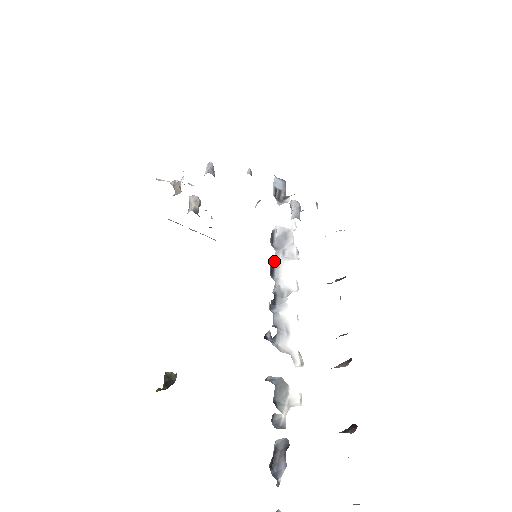
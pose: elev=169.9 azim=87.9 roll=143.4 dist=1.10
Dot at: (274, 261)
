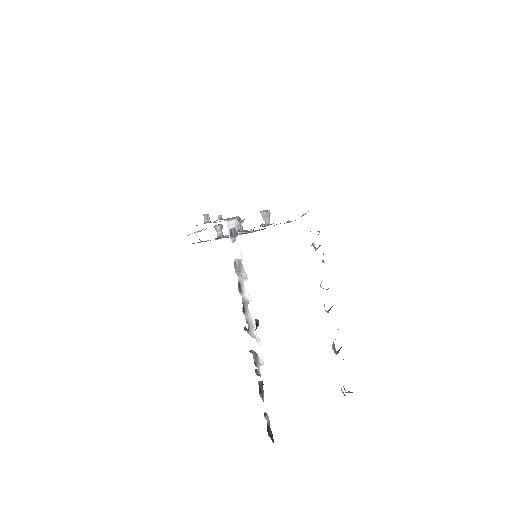
Dot at: (239, 282)
